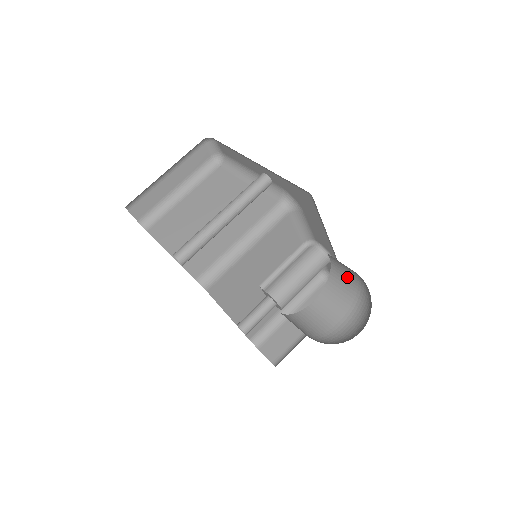
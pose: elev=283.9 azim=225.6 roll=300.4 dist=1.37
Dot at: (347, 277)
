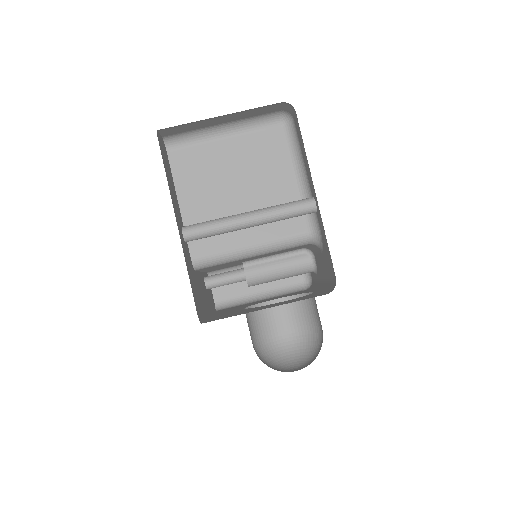
Dot at: (315, 313)
